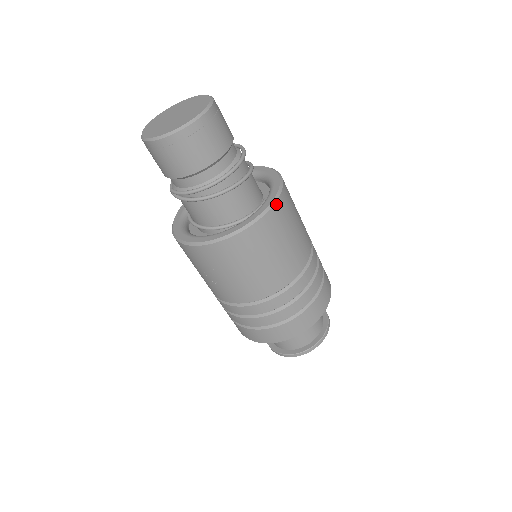
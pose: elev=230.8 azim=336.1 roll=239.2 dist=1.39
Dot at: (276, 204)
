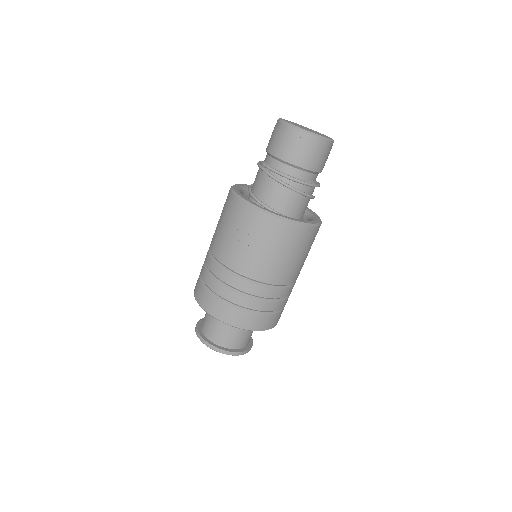
Dot at: (317, 227)
